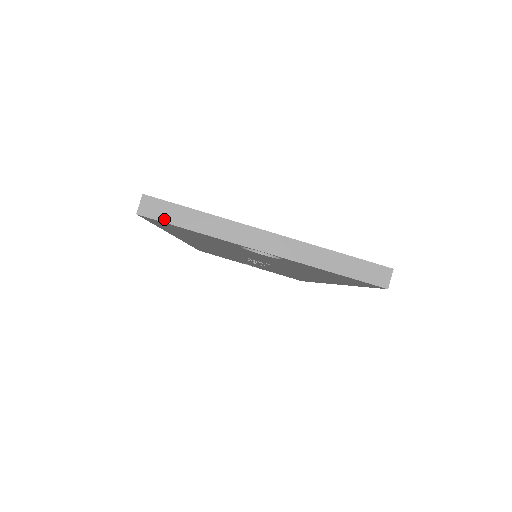
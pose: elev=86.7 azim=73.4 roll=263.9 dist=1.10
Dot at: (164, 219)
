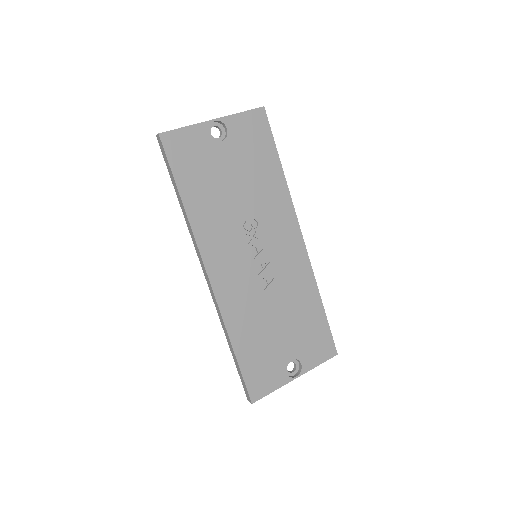
Dot at: (170, 131)
